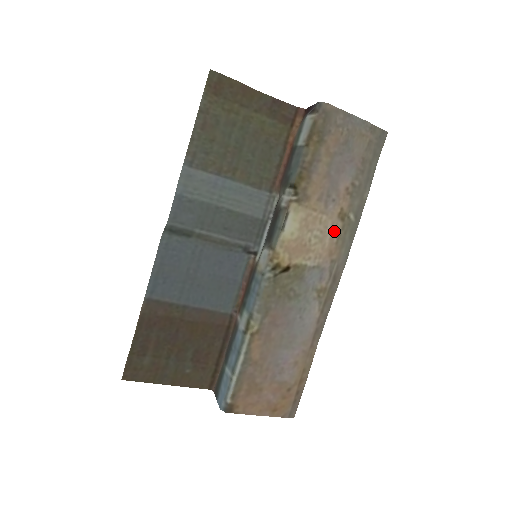
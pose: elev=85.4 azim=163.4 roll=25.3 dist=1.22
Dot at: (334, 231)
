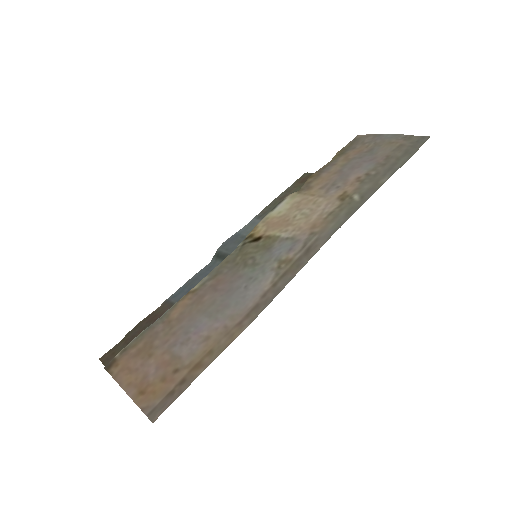
Dot at: (327, 209)
